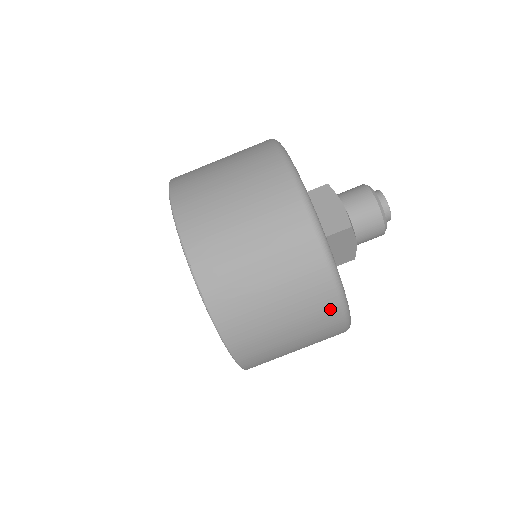
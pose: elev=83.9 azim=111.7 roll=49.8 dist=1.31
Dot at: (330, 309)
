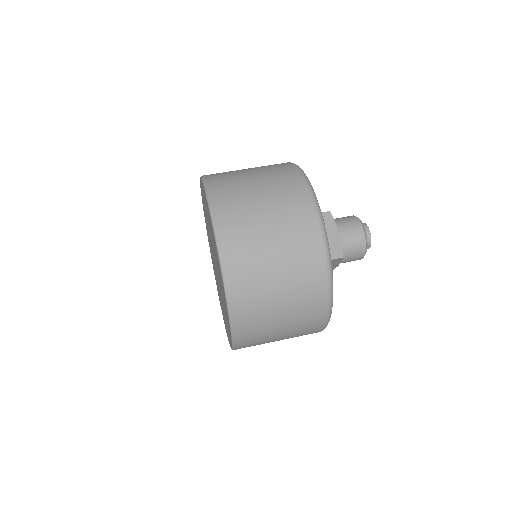
Dot at: (317, 325)
